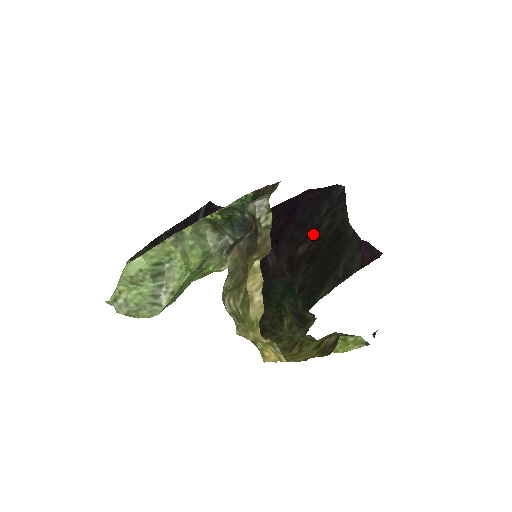
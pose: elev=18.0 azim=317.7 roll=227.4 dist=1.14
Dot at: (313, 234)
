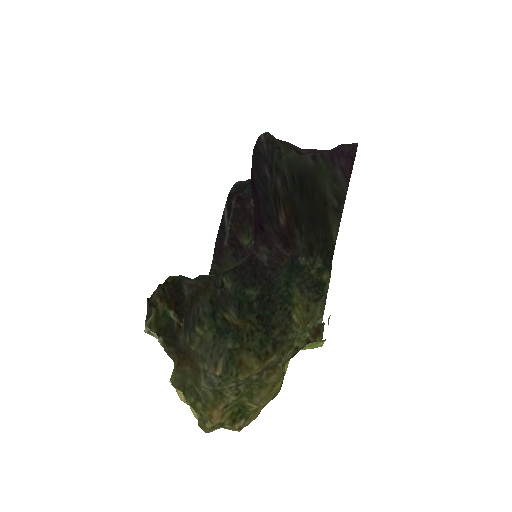
Dot at: (278, 201)
